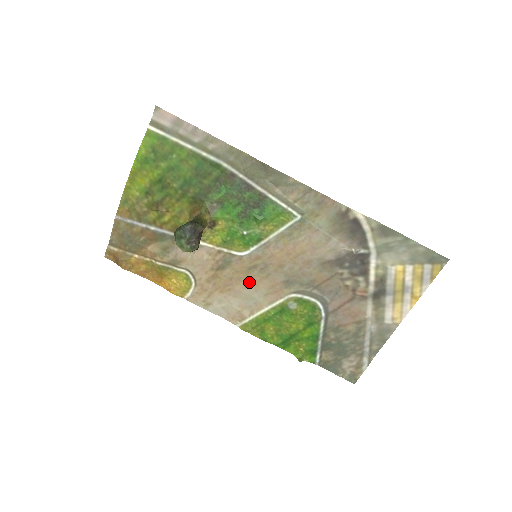
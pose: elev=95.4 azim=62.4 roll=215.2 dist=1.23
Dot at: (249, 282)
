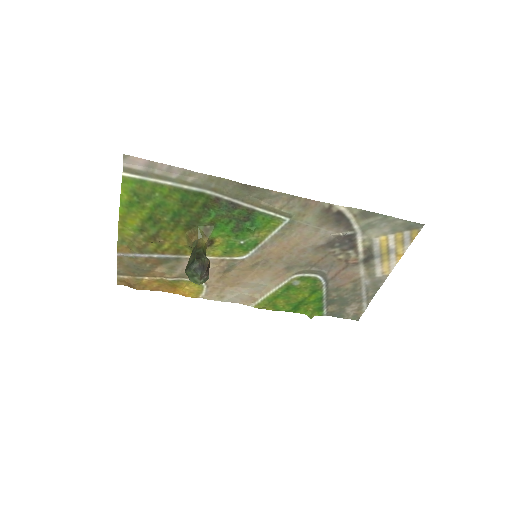
Dot at: (254, 275)
